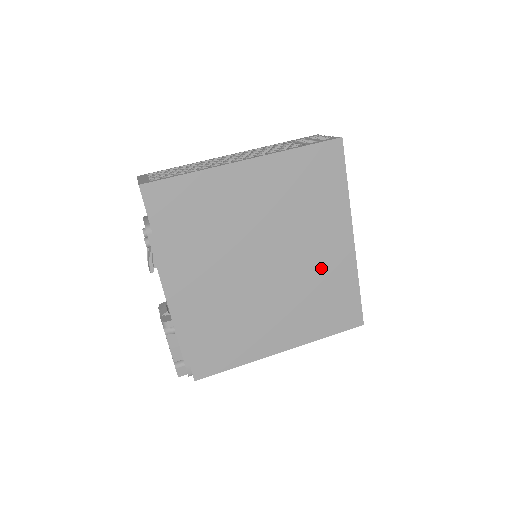
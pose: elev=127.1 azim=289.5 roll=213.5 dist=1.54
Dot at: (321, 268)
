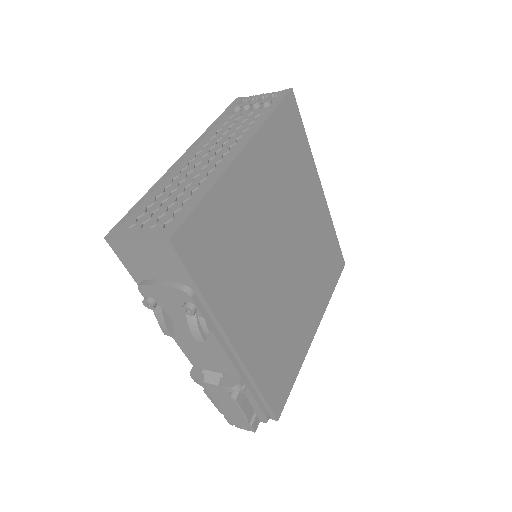
Dot at: (314, 232)
